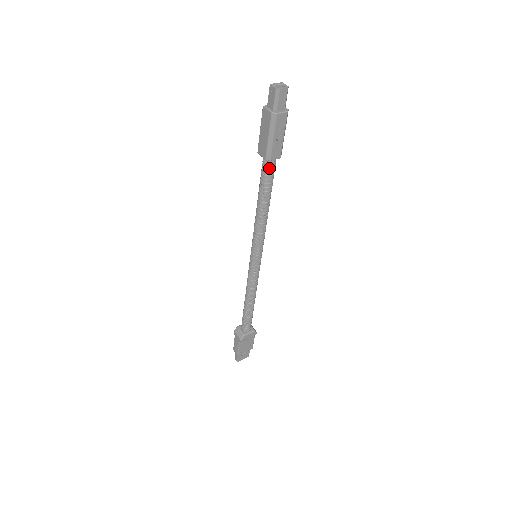
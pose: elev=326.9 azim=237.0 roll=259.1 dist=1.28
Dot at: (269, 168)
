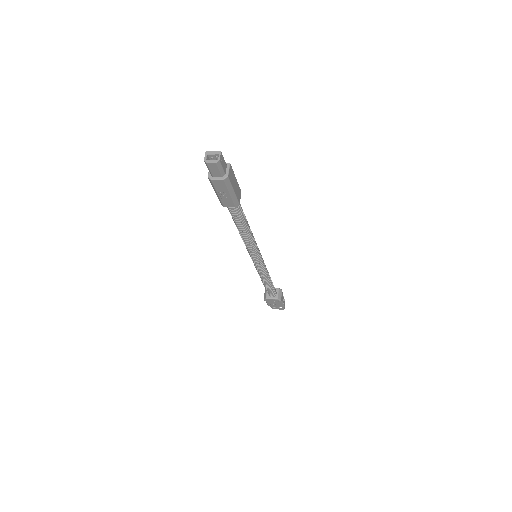
Dot at: (230, 210)
